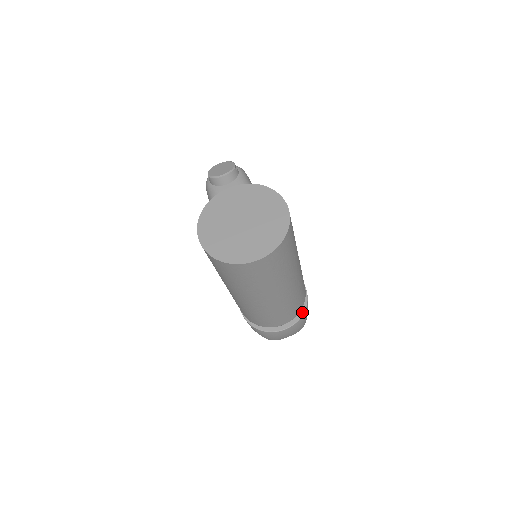
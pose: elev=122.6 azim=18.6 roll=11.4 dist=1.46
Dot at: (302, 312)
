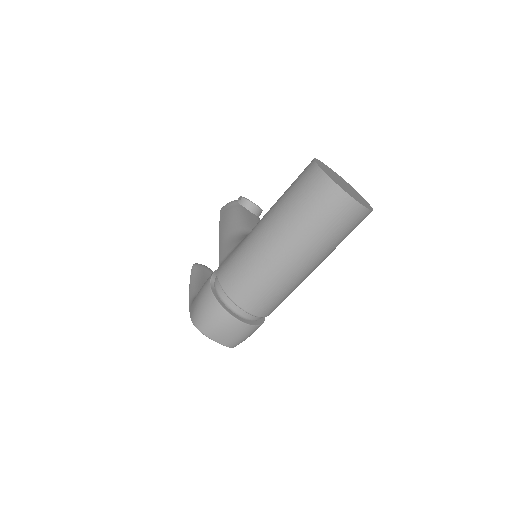
Dot at: (258, 324)
